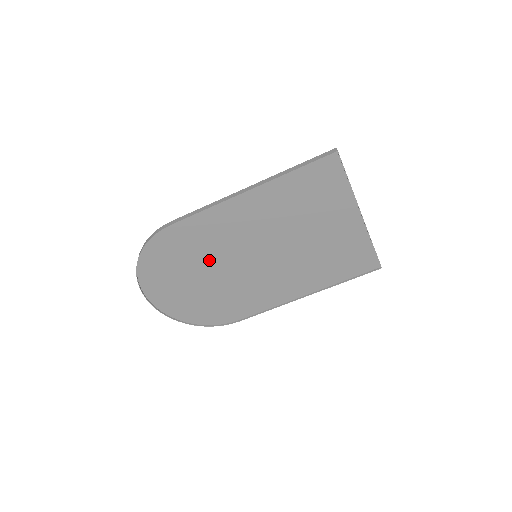
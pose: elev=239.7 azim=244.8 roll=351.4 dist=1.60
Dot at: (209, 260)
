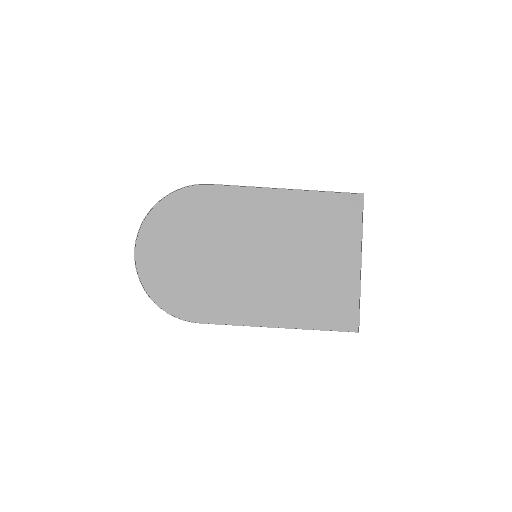
Dot at: (216, 235)
